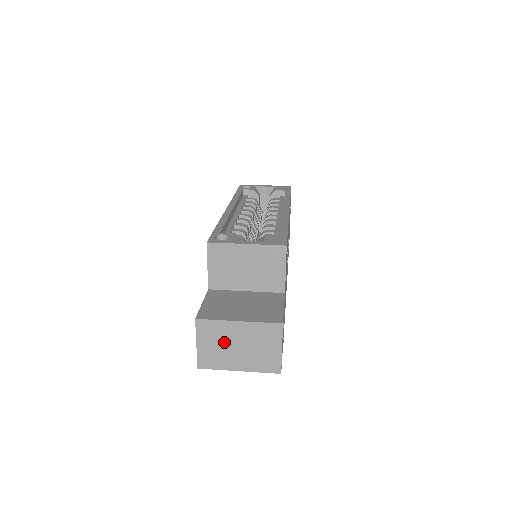
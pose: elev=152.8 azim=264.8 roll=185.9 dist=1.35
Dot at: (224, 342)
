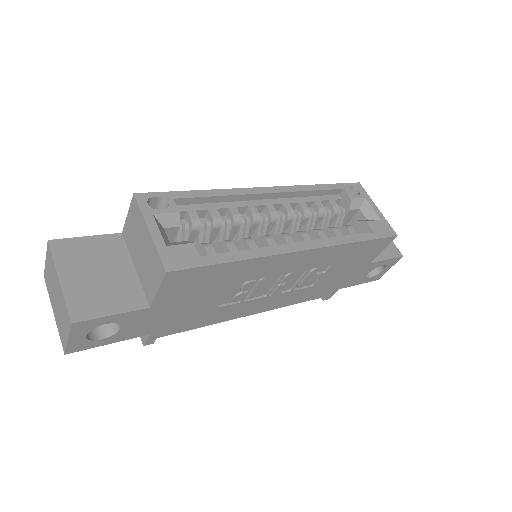
Dot at: (53, 281)
